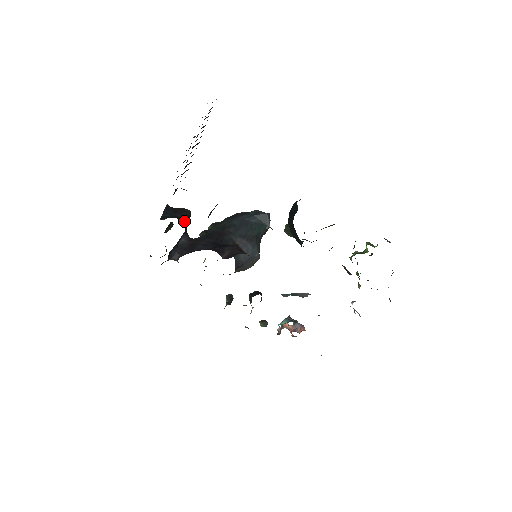
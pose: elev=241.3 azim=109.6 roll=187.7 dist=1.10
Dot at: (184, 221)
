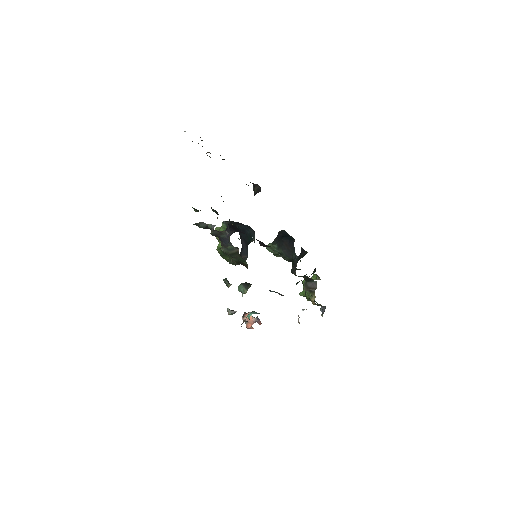
Dot at: occluded
